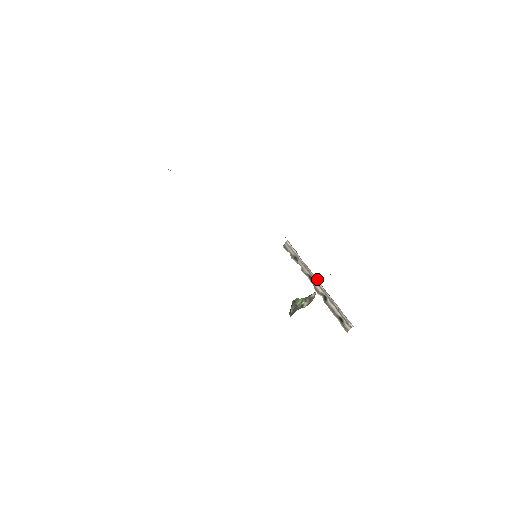
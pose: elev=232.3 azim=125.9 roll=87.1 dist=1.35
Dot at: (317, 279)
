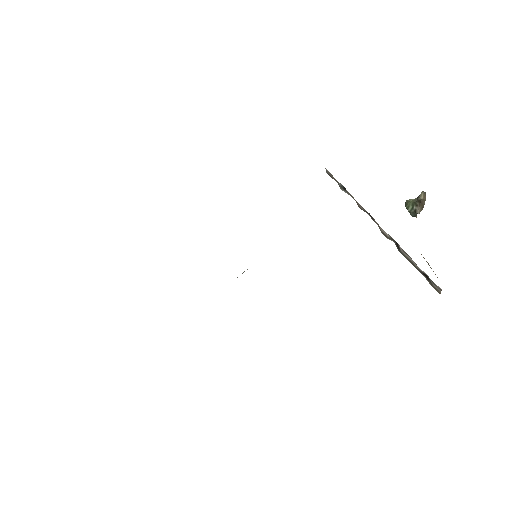
Dot at: occluded
